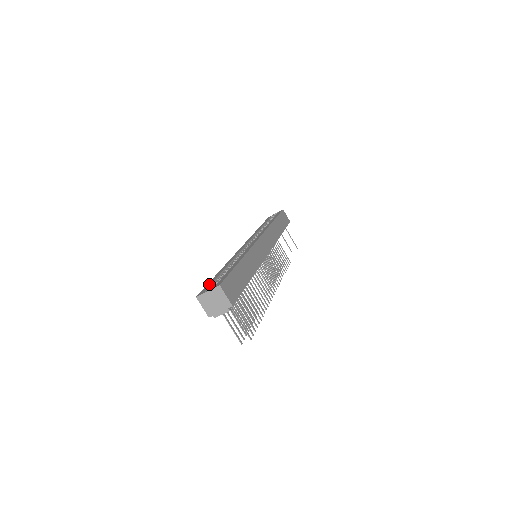
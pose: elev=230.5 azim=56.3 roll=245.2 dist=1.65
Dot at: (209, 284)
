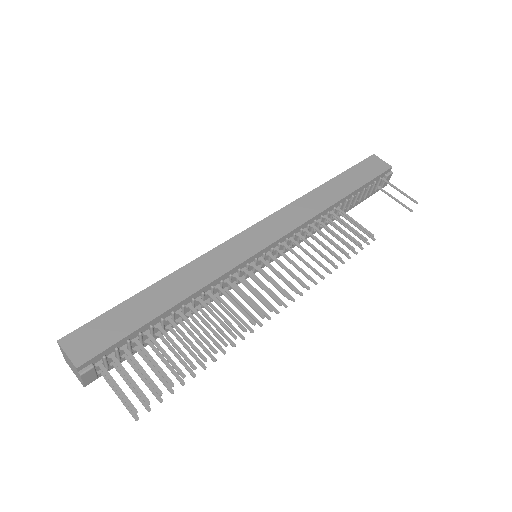
Dot at: occluded
